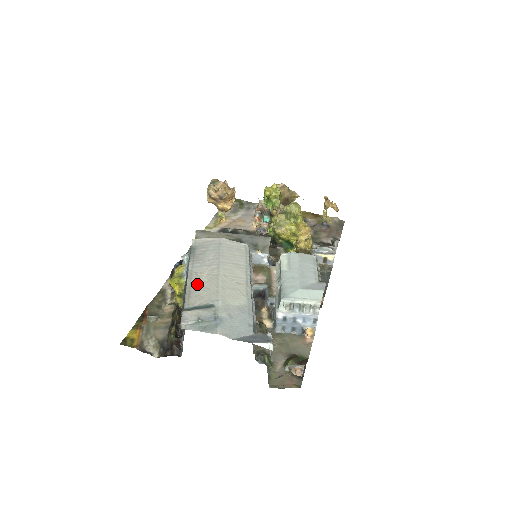
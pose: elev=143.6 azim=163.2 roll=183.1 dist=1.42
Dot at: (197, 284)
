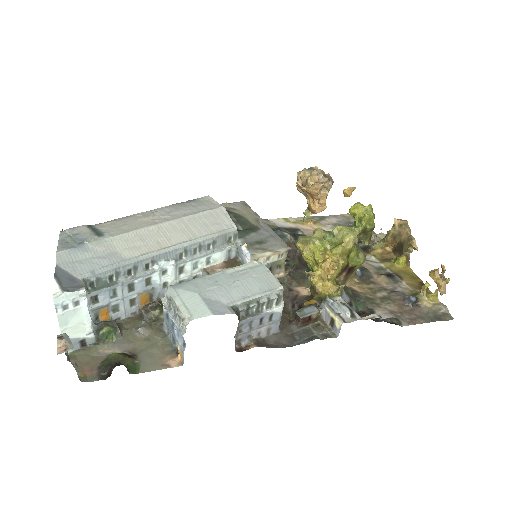
Dot at: (134, 219)
